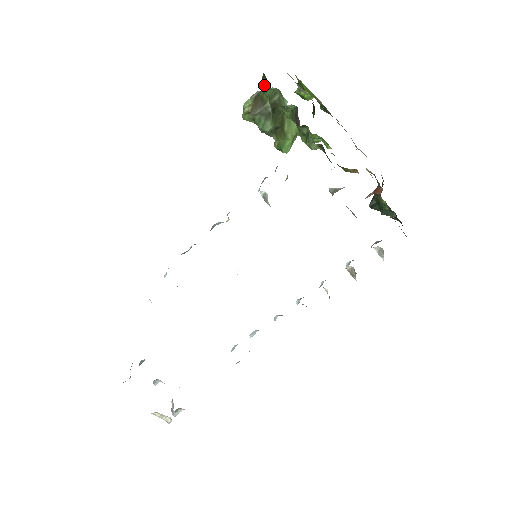
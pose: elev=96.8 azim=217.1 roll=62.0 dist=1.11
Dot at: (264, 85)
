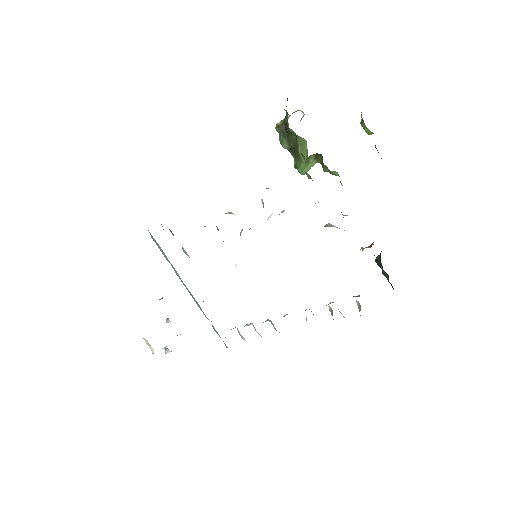
Dot at: occluded
